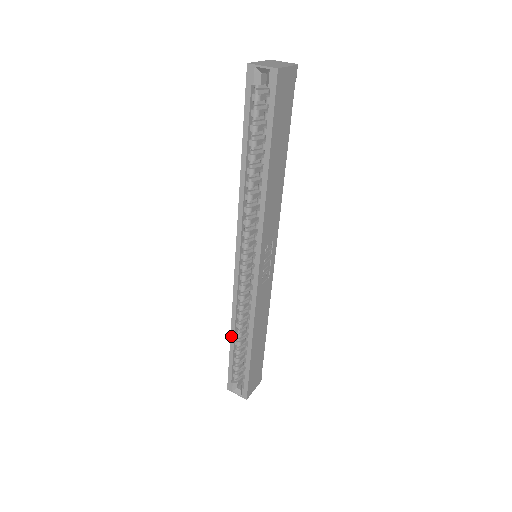
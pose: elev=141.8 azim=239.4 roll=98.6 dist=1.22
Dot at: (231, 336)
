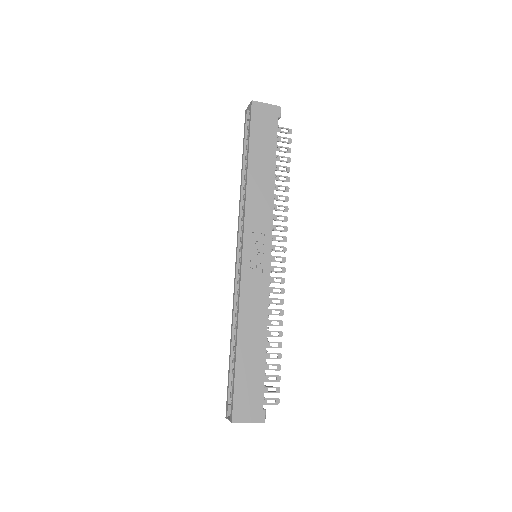
Dot at: (231, 340)
